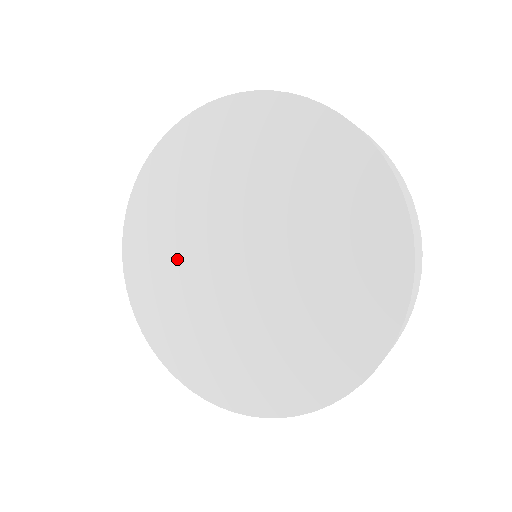
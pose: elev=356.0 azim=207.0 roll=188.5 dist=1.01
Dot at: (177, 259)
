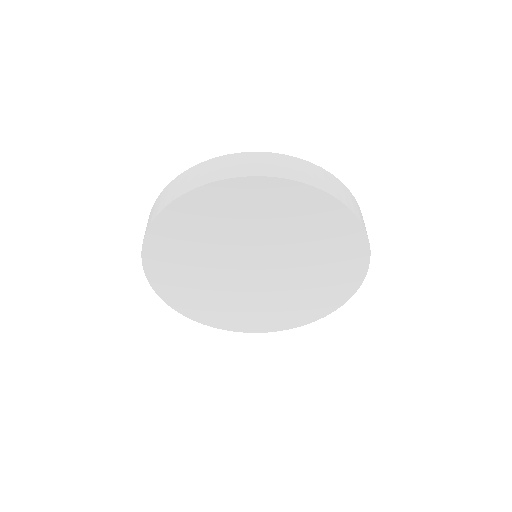
Dot at: (223, 298)
